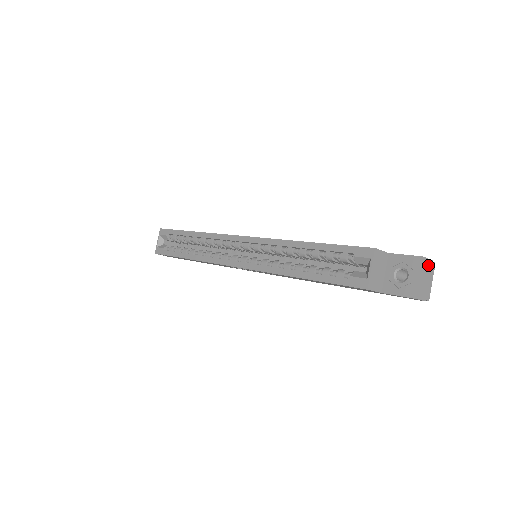
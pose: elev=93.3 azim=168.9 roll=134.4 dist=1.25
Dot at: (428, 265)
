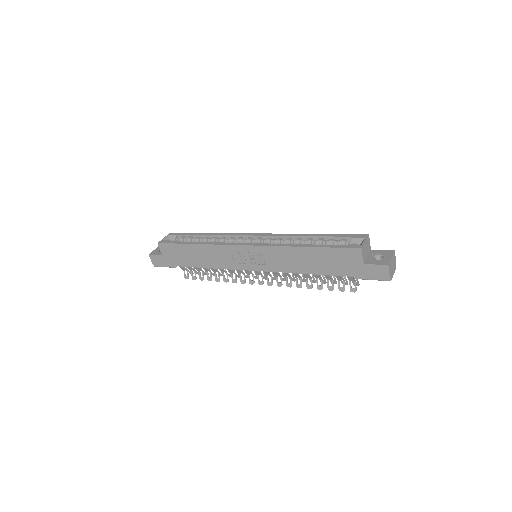
Dot at: (395, 261)
